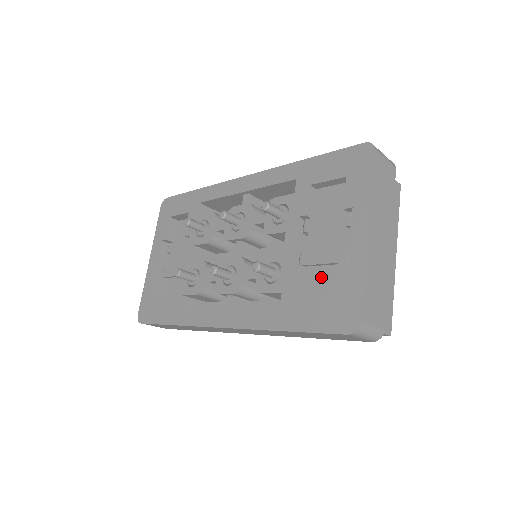
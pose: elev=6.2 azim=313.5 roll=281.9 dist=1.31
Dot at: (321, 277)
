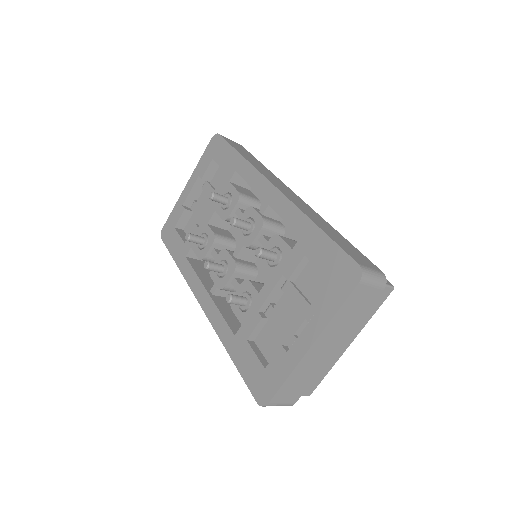
Dot at: (272, 337)
